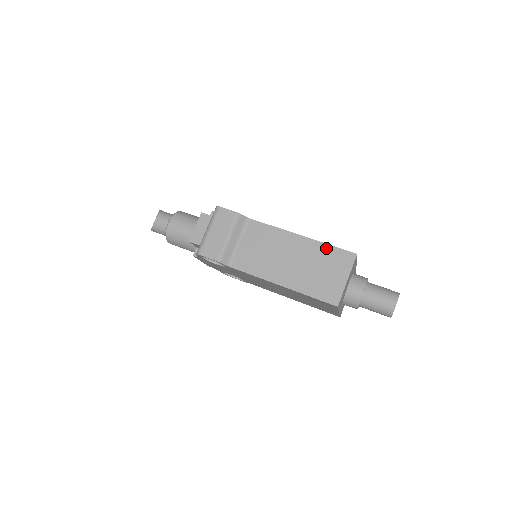
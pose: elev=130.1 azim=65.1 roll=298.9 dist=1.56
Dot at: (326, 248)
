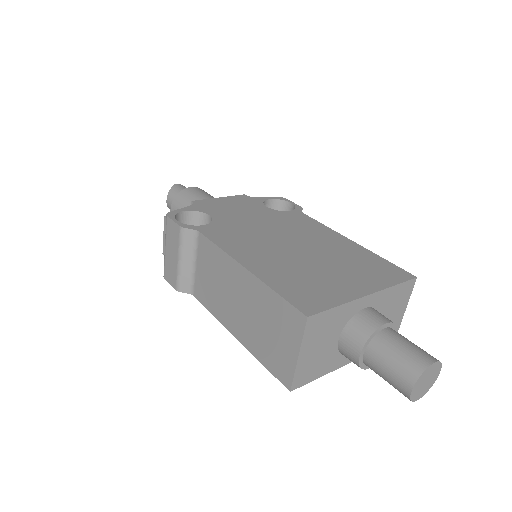
Dot at: (271, 296)
